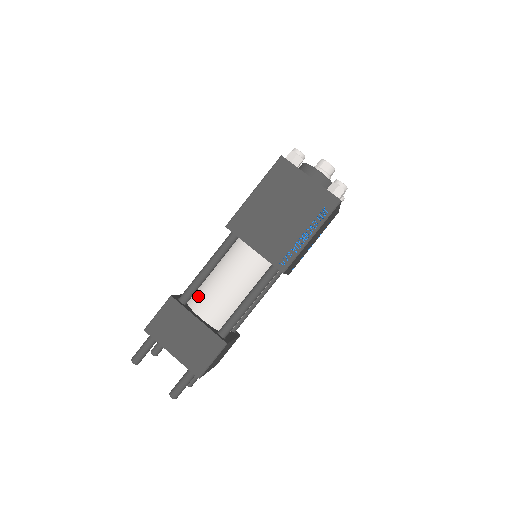
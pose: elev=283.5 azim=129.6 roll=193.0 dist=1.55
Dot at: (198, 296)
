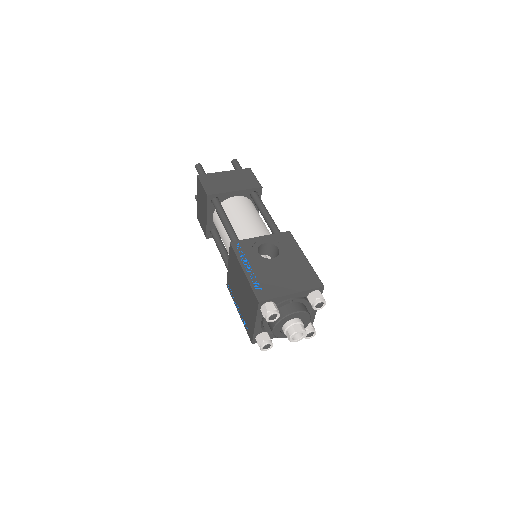
Dot at: occluded
